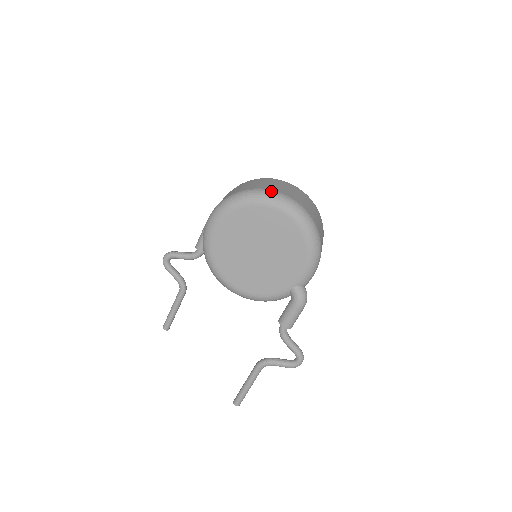
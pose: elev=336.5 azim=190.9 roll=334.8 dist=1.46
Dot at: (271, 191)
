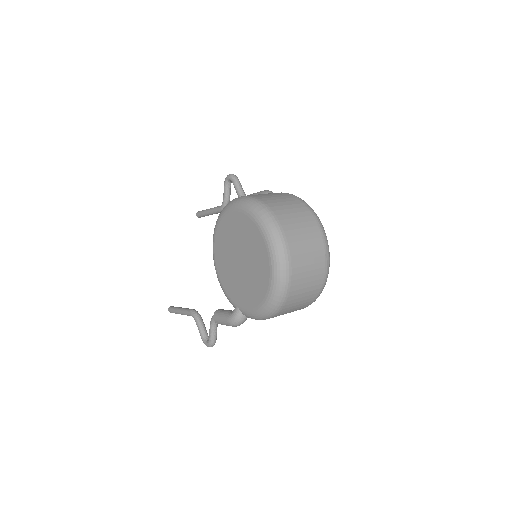
Dot at: (283, 238)
